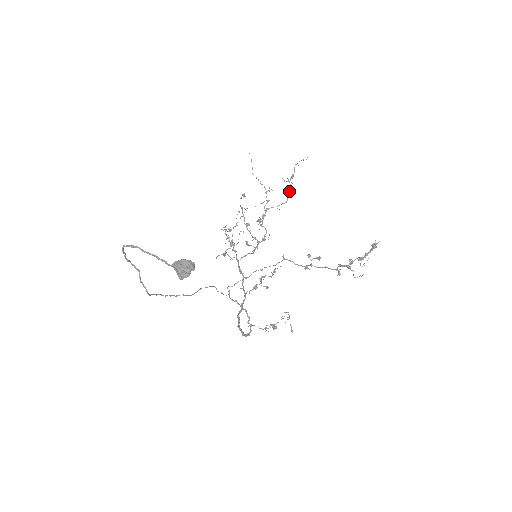
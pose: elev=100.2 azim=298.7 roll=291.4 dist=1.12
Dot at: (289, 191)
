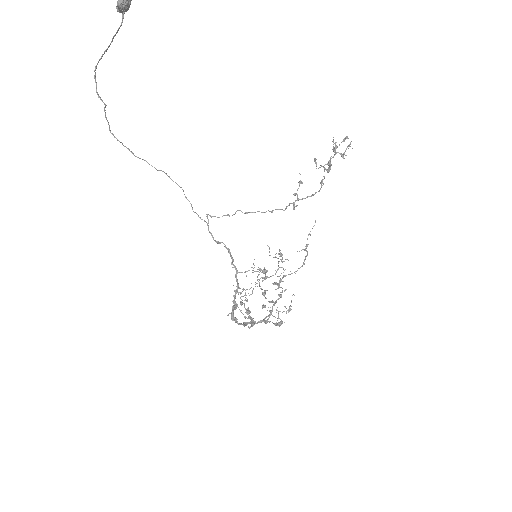
Dot at: (305, 257)
